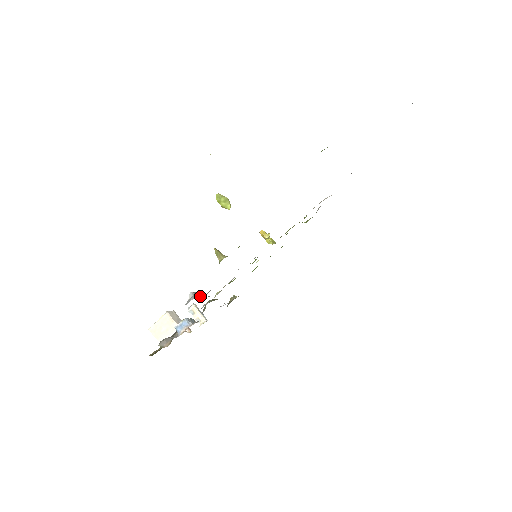
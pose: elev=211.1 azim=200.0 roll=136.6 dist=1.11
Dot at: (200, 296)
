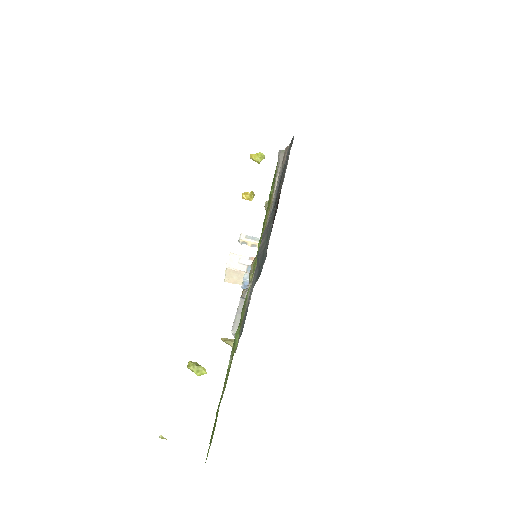
Dot at: occluded
